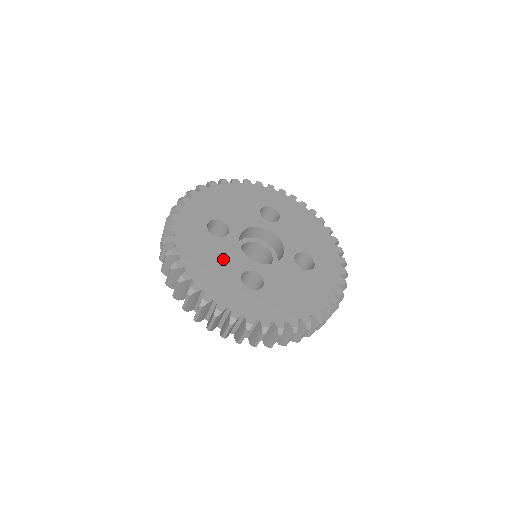
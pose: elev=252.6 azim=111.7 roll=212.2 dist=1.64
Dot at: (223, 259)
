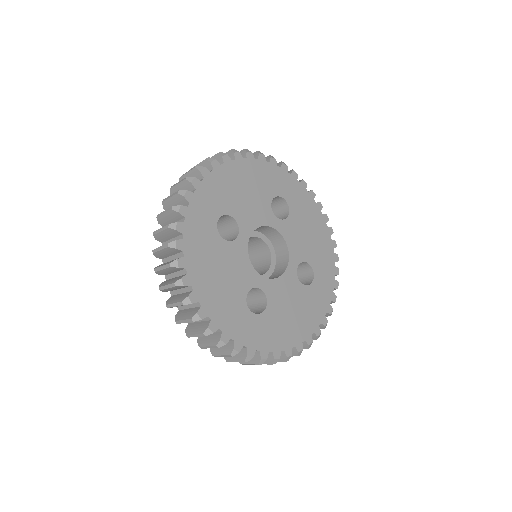
Dot at: (231, 273)
